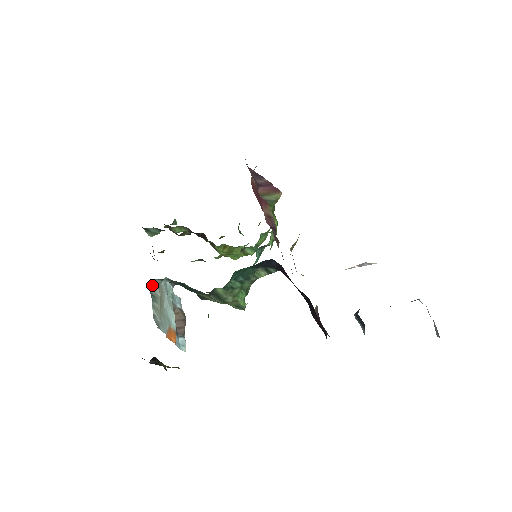
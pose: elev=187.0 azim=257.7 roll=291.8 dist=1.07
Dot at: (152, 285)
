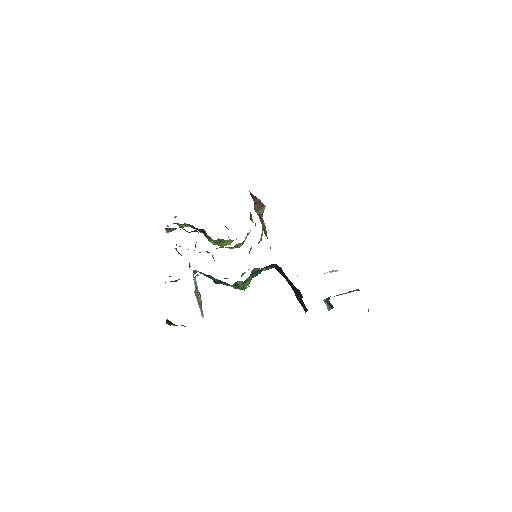
Dot at: (194, 279)
